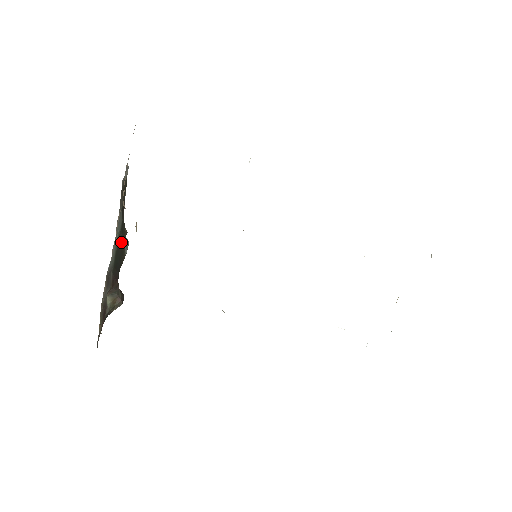
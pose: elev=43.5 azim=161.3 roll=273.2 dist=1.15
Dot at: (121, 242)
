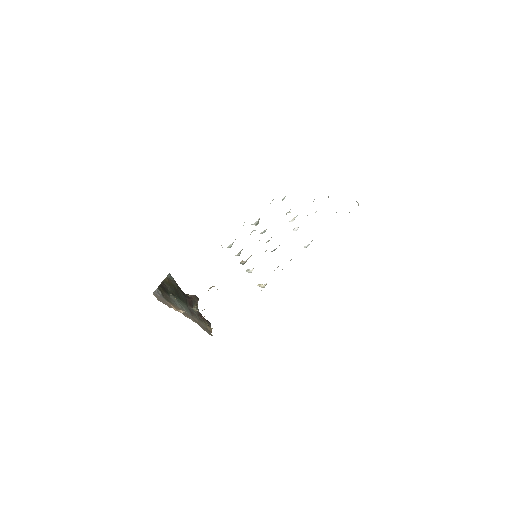
Dot at: (177, 293)
